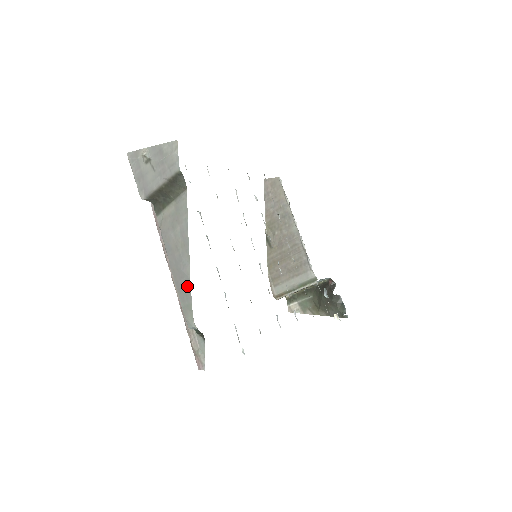
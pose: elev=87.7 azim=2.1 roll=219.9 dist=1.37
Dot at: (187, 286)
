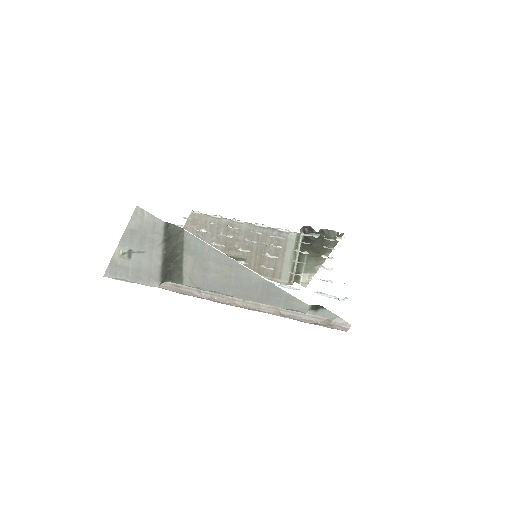
Dot at: (269, 288)
